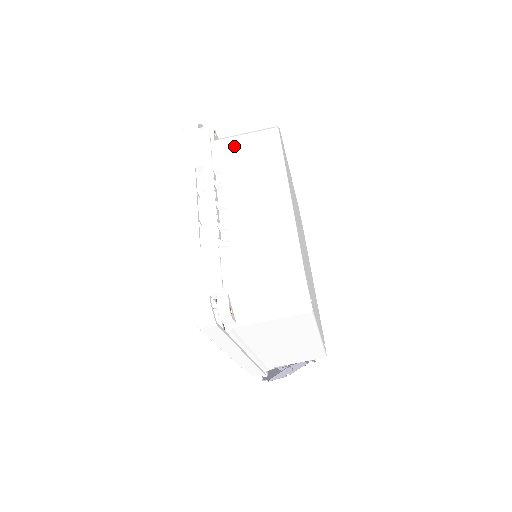
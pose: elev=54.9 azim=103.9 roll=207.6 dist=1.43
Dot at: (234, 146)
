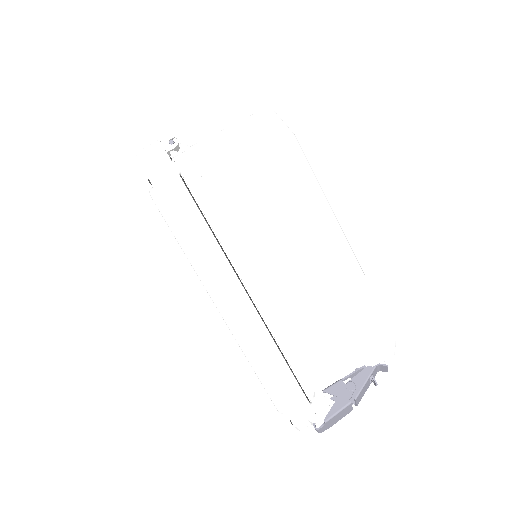
Dot at: occluded
